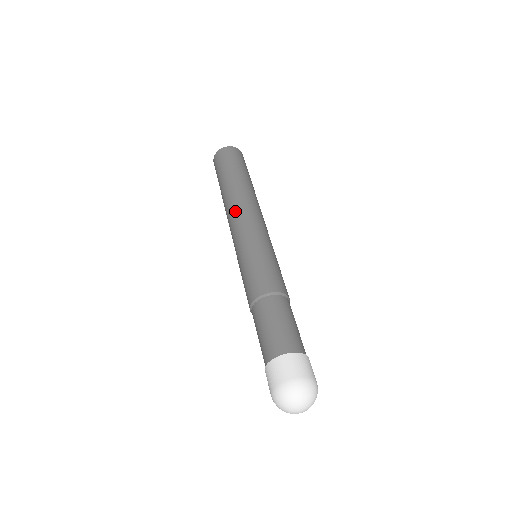
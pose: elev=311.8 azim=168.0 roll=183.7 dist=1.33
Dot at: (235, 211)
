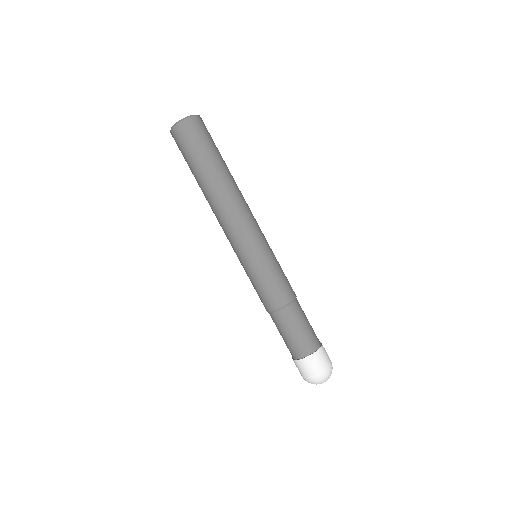
Dot at: (231, 214)
